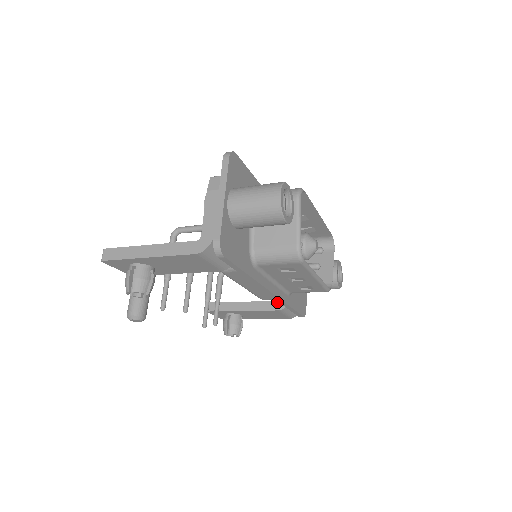
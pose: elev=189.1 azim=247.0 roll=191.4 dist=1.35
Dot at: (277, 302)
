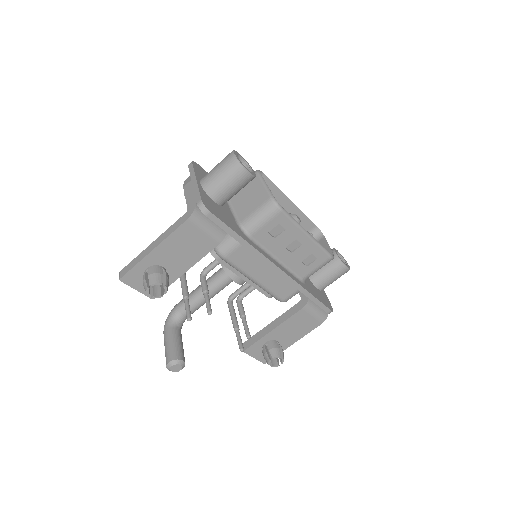
Dot at: (299, 303)
